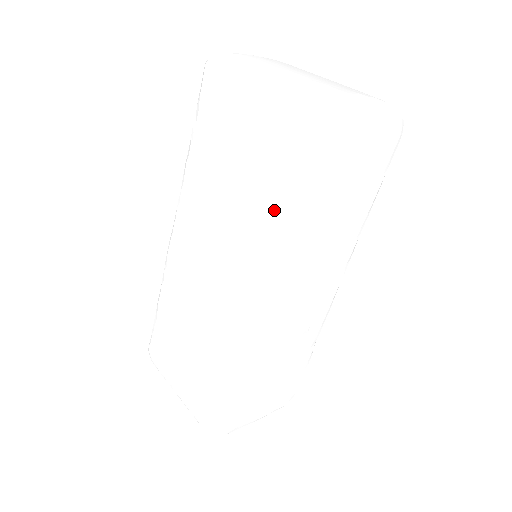
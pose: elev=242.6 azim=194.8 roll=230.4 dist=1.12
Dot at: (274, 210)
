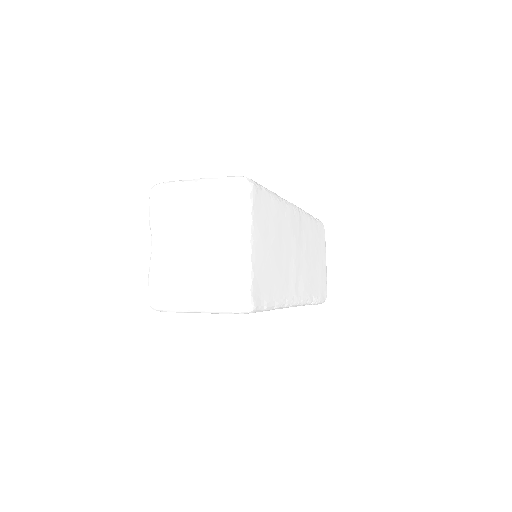
Dot at: occluded
